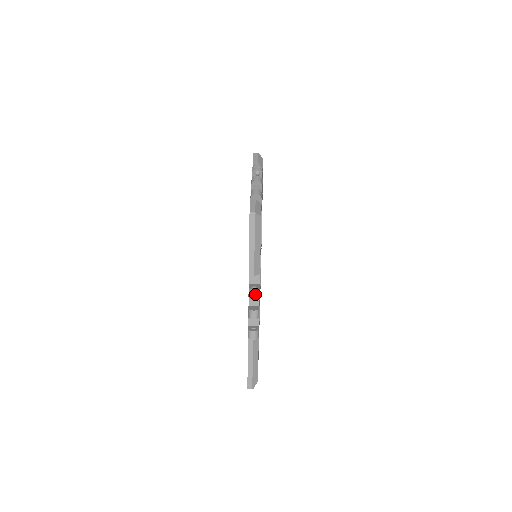
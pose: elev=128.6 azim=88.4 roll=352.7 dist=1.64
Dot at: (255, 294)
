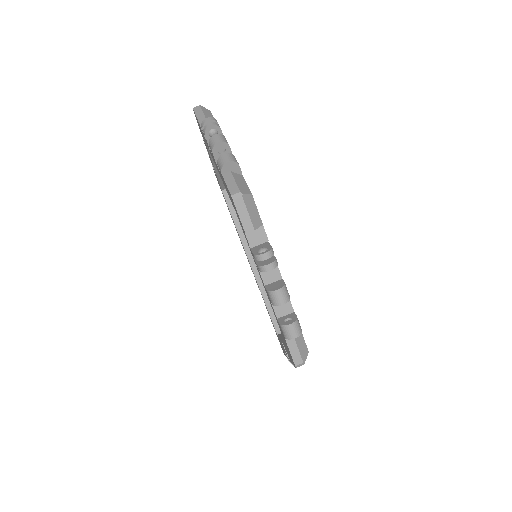
Dot at: occluded
